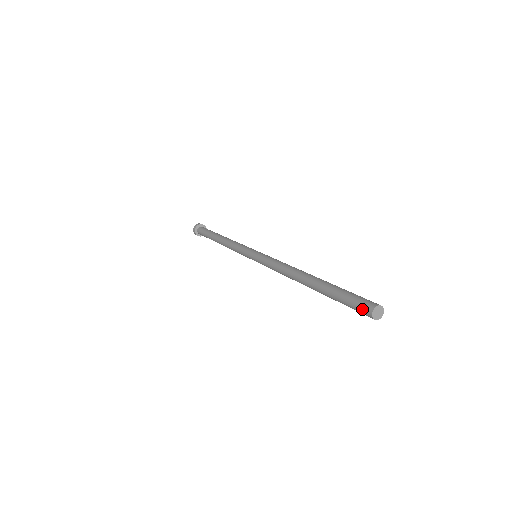
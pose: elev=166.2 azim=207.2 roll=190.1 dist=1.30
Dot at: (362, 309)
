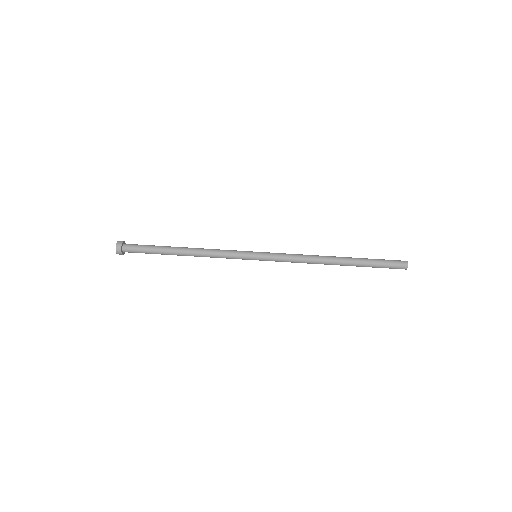
Dot at: (399, 267)
